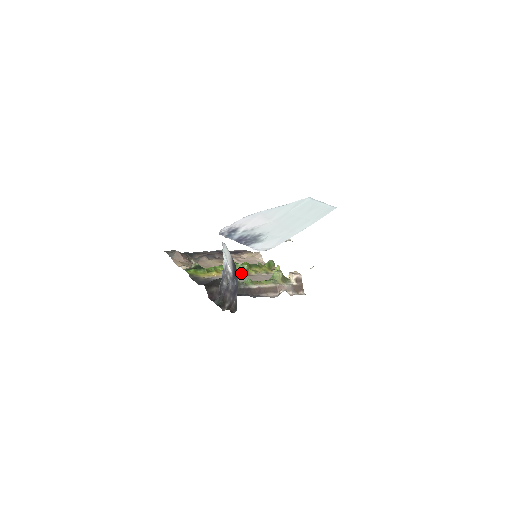
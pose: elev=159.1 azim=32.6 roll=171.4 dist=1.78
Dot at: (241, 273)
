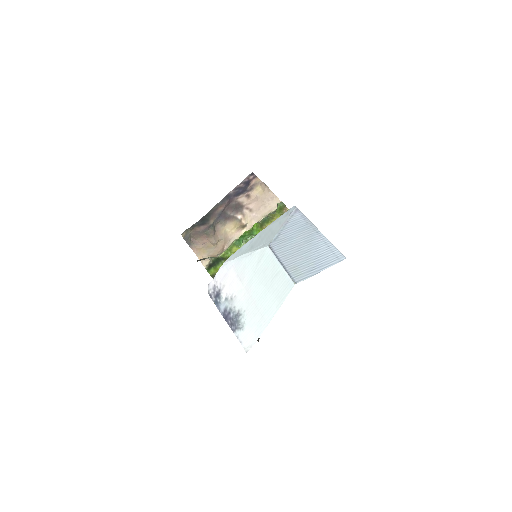
Dot at: occluded
